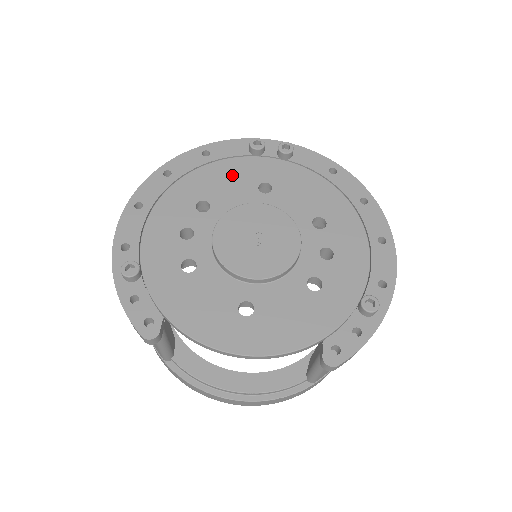
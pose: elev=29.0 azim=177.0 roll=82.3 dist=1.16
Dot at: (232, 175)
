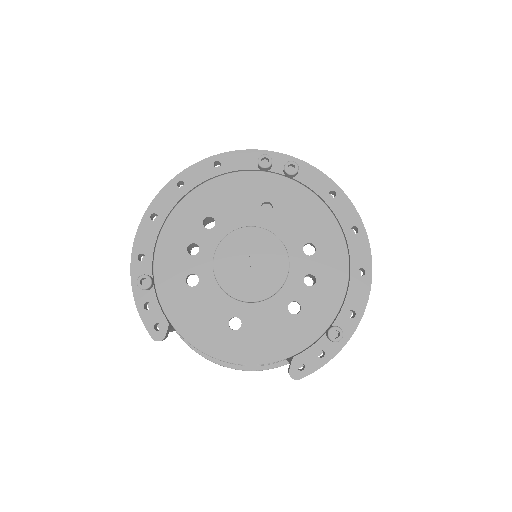
Dot at: (238, 191)
